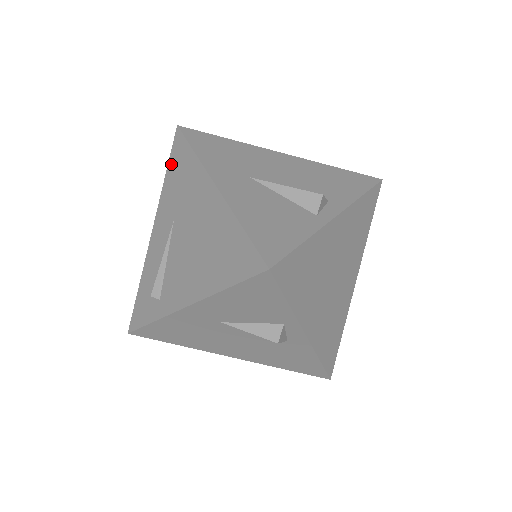
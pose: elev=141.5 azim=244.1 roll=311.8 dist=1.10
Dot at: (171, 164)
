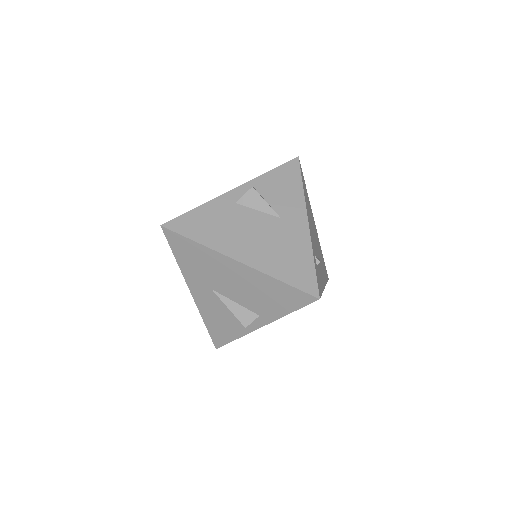
Dot at: occluded
